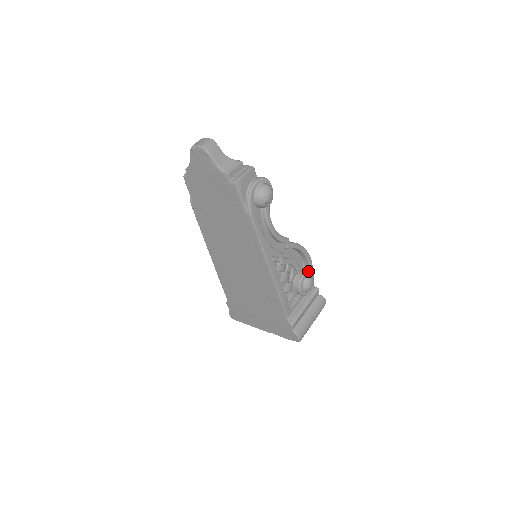
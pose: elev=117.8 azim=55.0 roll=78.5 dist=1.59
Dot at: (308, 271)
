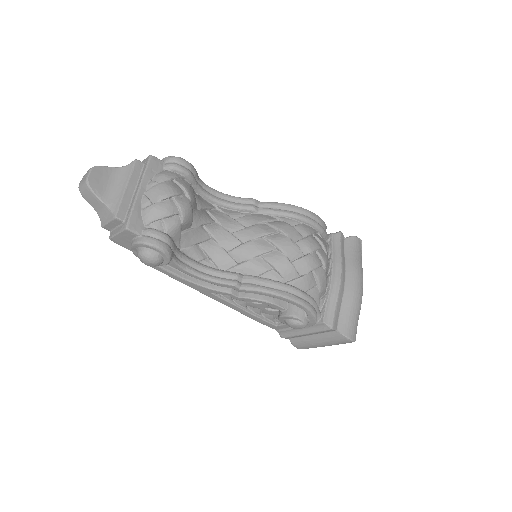
Dot at: (291, 315)
